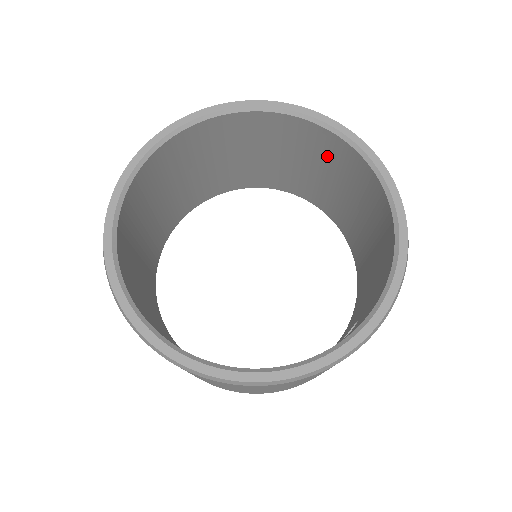
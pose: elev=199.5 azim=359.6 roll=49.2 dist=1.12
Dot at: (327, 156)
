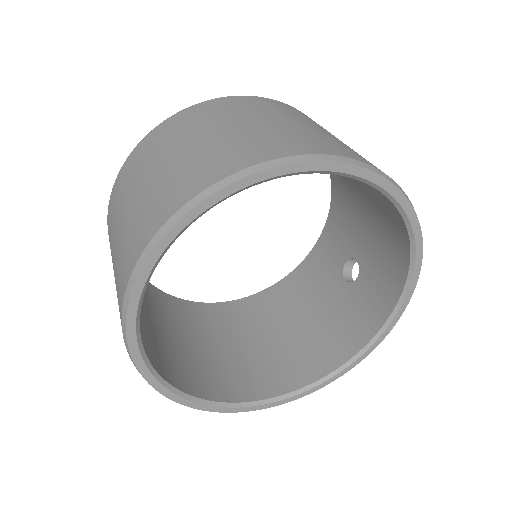
Dot at: occluded
